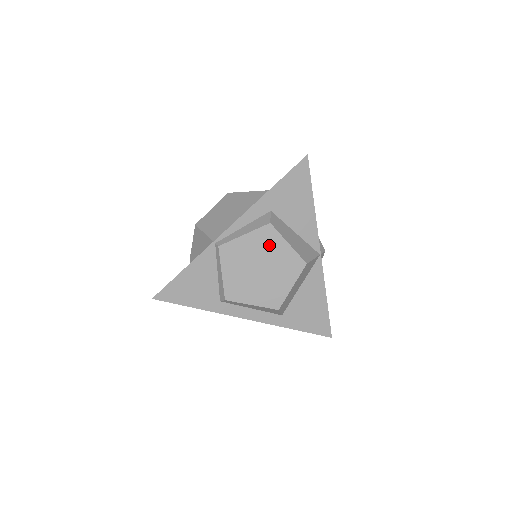
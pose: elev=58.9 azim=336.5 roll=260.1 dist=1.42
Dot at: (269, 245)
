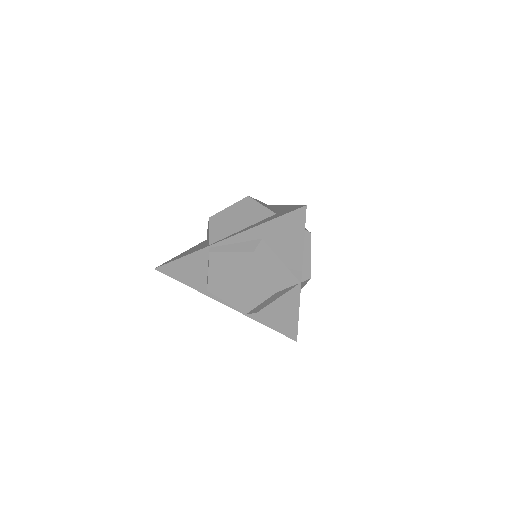
Dot at: (249, 267)
